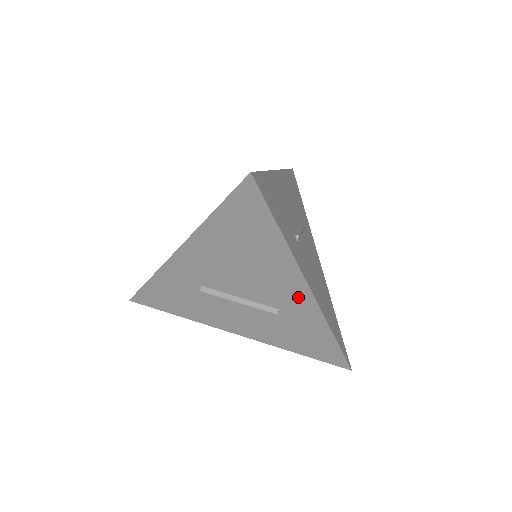
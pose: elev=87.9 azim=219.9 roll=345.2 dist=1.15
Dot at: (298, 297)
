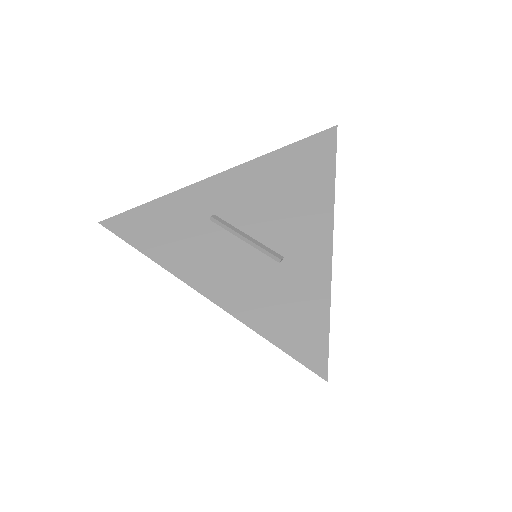
Dot at: (315, 243)
